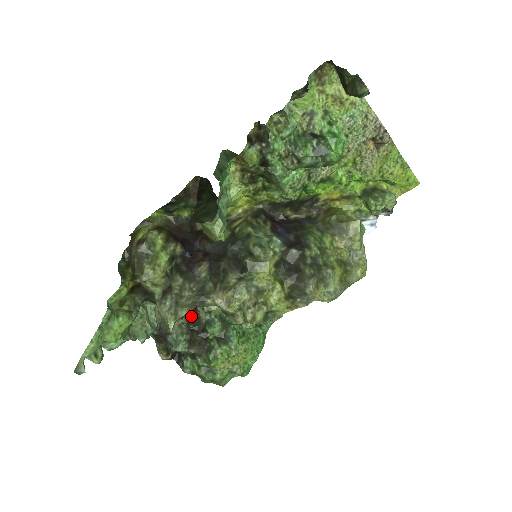
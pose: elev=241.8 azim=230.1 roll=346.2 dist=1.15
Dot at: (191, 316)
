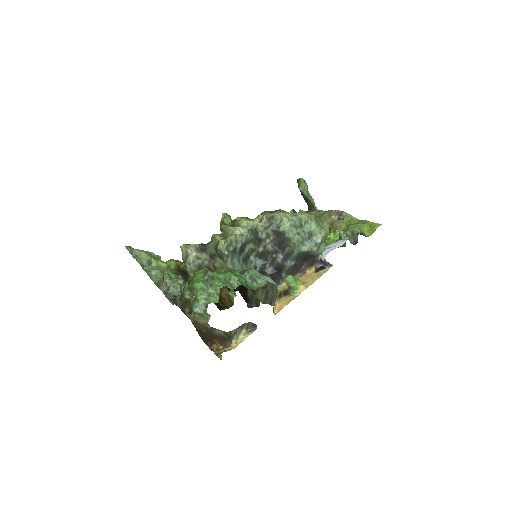
Dot at: occluded
